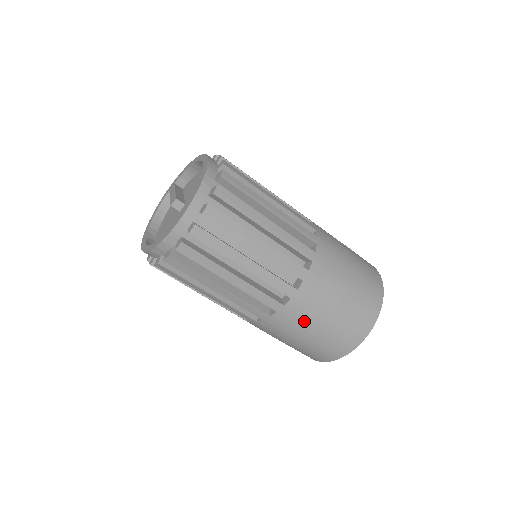
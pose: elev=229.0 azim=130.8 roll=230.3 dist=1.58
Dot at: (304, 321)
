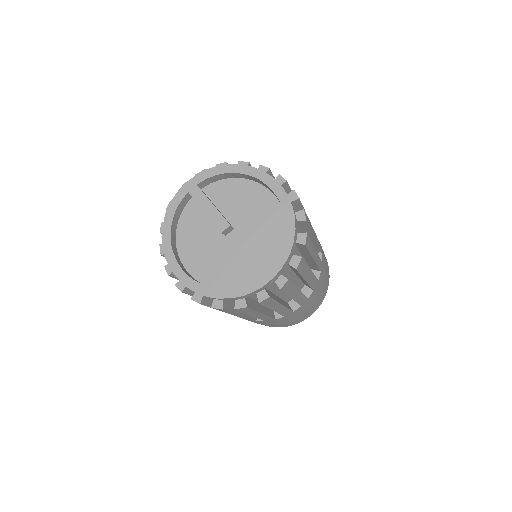
Dot at: (295, 316)
